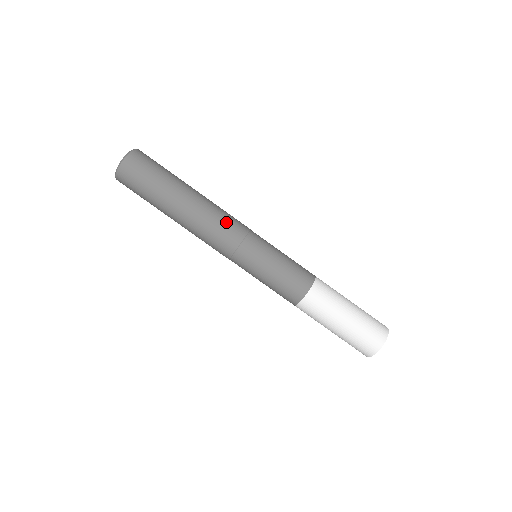
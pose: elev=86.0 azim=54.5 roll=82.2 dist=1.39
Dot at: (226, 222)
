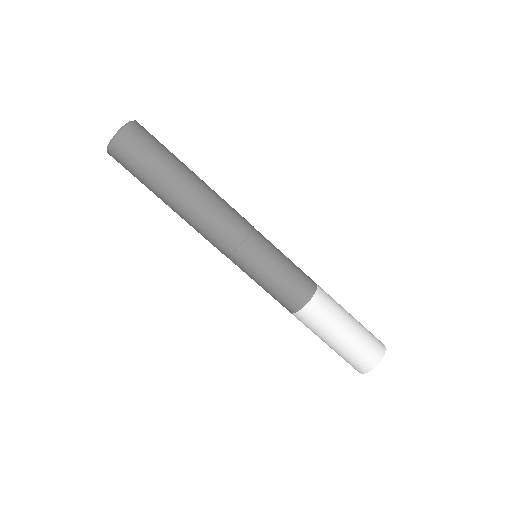
Dot at: (222, 224)
